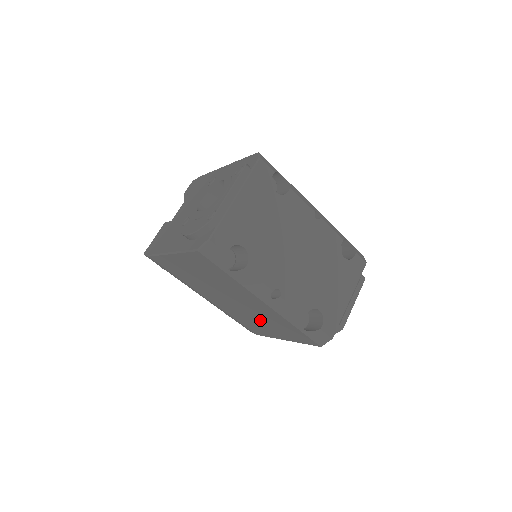
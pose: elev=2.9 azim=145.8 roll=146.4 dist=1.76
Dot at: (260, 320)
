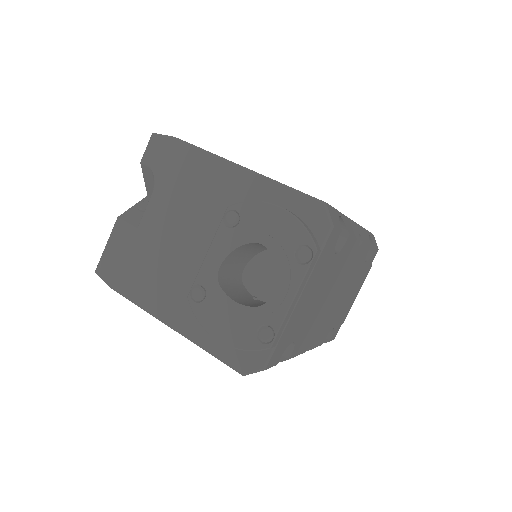
Dot at: occluded
